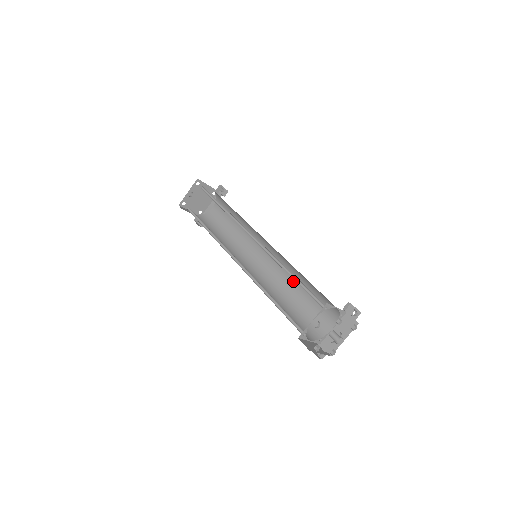
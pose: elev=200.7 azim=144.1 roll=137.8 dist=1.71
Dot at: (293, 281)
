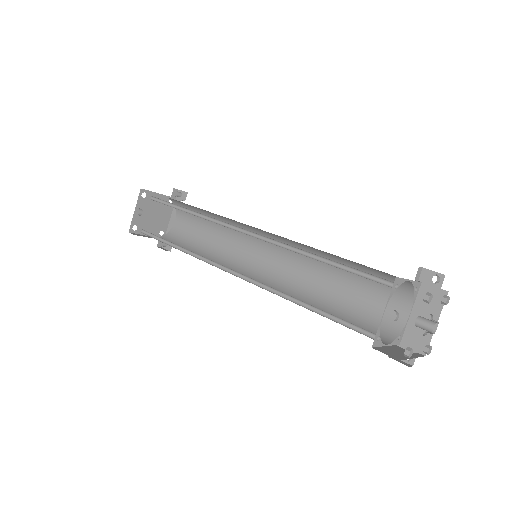
Dot at: (321, 270)
